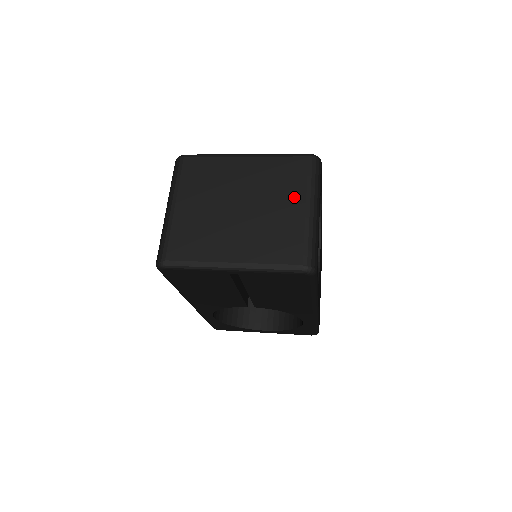
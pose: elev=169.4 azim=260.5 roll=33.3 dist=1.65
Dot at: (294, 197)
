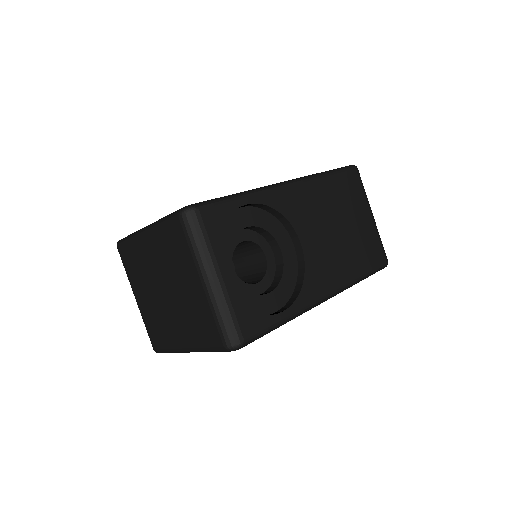
Dot at: (189, 272)
